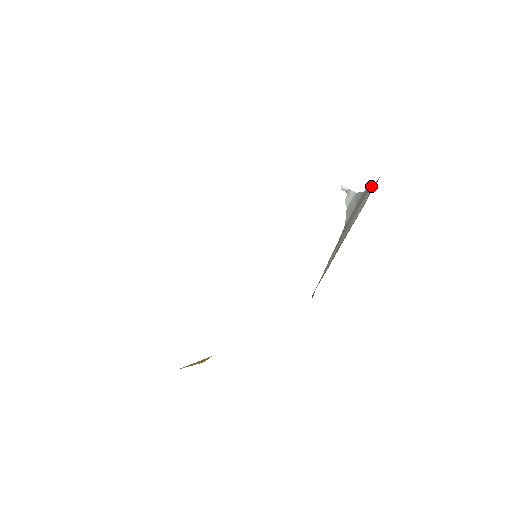
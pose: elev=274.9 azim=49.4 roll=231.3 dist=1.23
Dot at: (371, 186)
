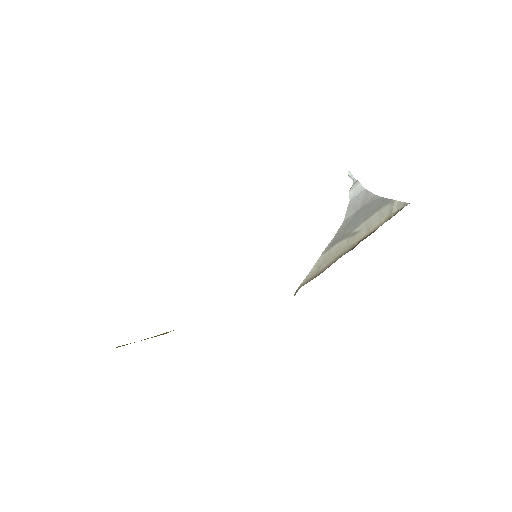
Dot at: (391, 201)
